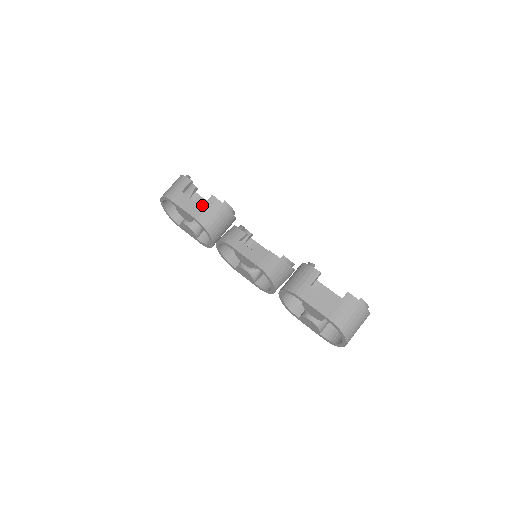
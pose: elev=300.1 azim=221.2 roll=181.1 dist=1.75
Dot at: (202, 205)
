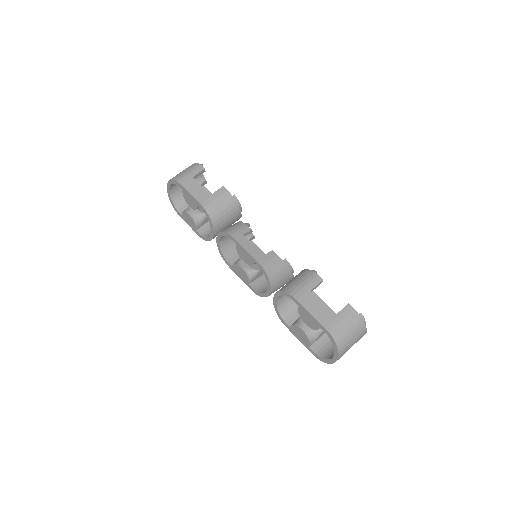
Dot at: occluded
